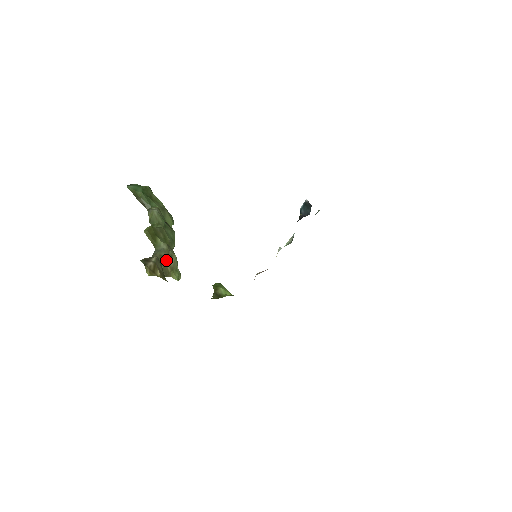
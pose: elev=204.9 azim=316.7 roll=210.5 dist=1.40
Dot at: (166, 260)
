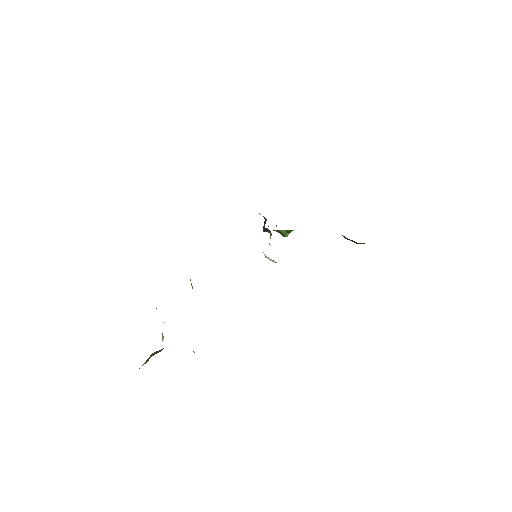
Dot at: occluded
